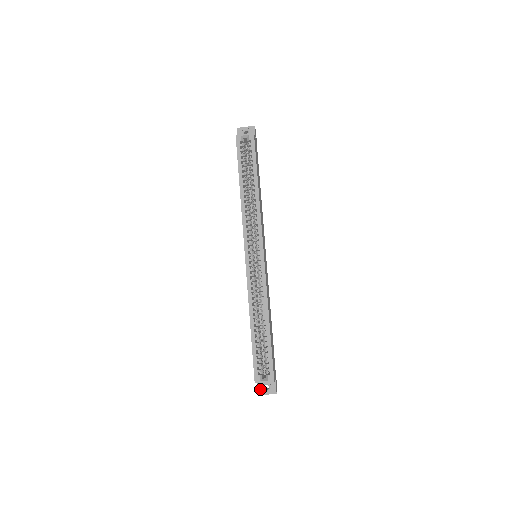
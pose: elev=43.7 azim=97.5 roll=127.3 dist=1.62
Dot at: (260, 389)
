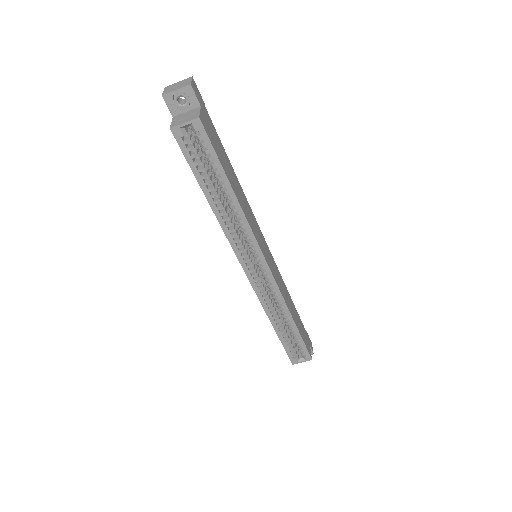
Dot at: occluded
